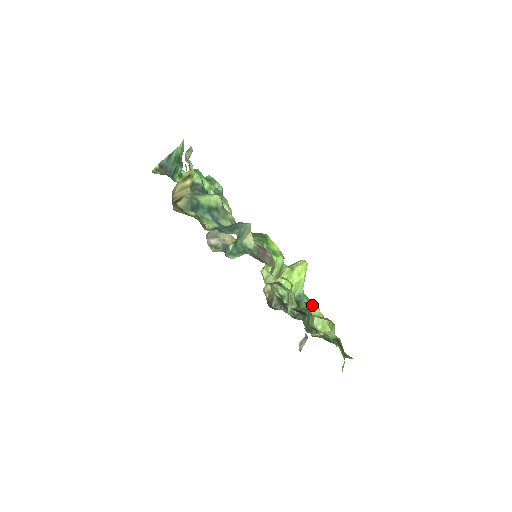
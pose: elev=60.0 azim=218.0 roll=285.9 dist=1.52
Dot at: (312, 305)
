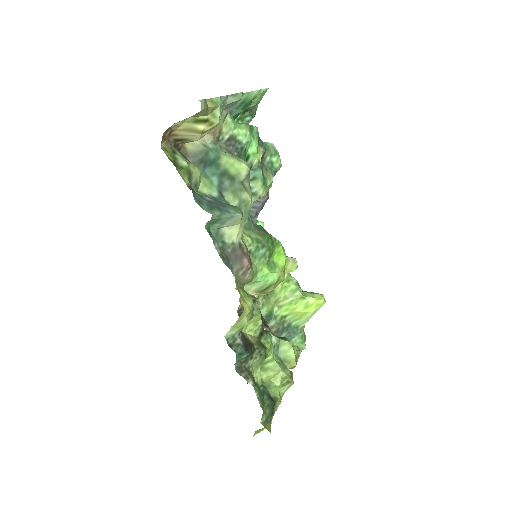
Dot at: (291, 346)
